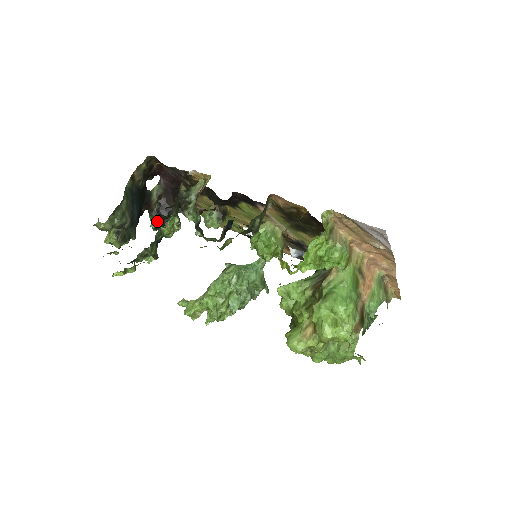
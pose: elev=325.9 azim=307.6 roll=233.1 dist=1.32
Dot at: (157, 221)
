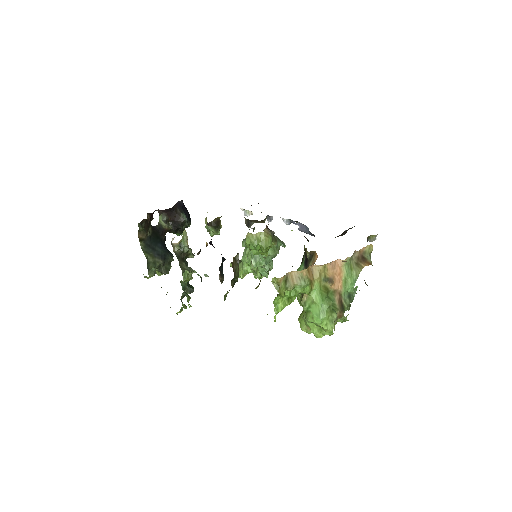
Dot at: (178, 232)
